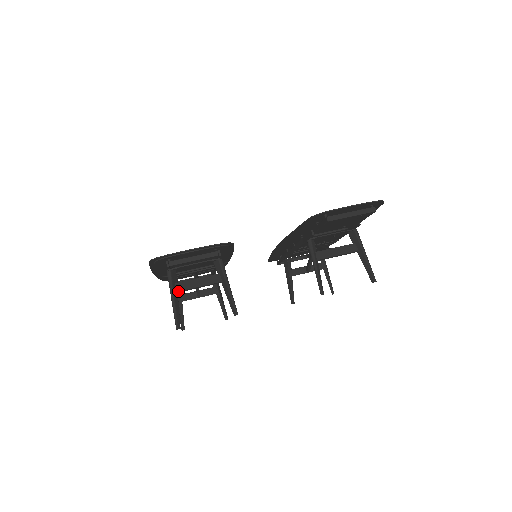
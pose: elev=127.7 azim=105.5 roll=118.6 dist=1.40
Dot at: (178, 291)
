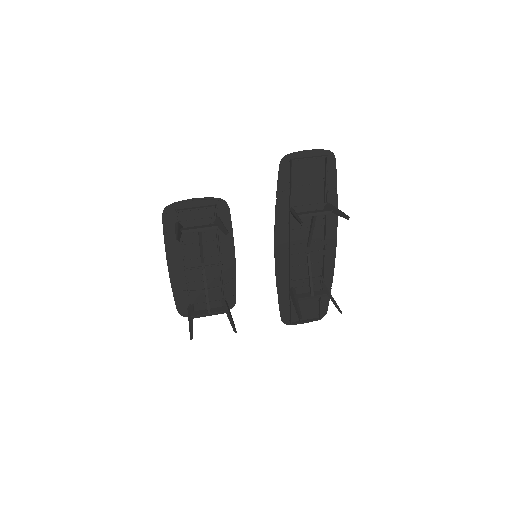
Dot at: (182, 230)
